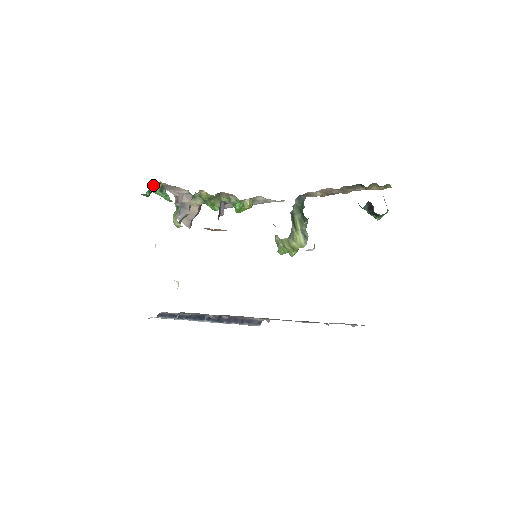
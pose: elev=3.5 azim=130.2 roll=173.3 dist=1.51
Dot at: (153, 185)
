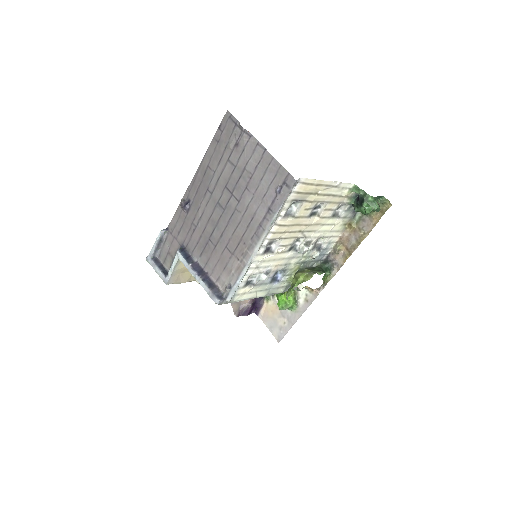
Dot at: occluded
